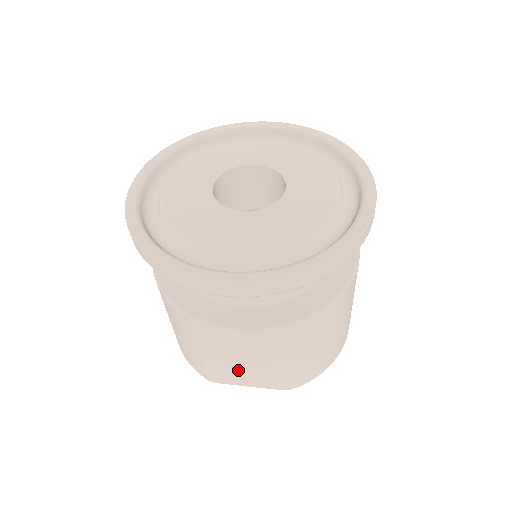
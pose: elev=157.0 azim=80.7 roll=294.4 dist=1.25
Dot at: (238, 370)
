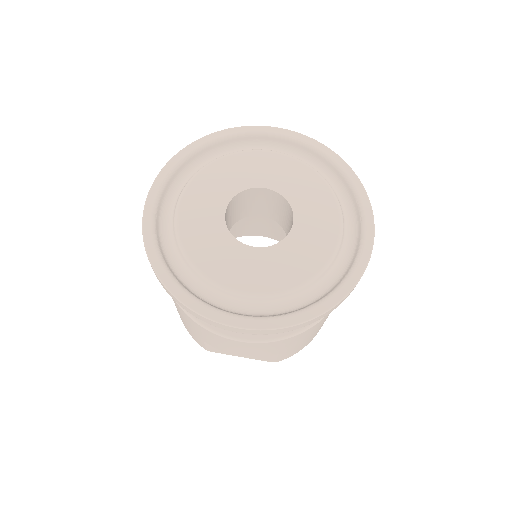
Dot at: occluded
